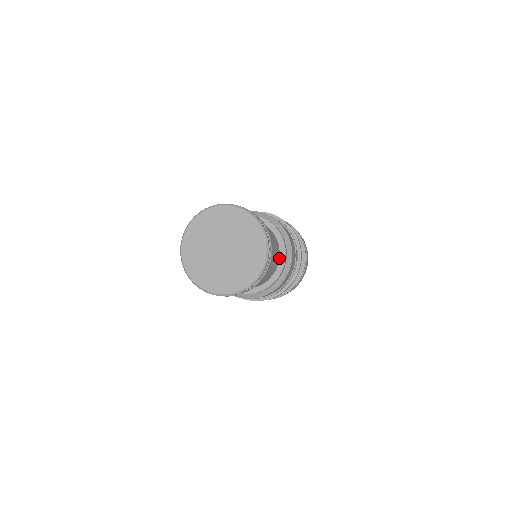
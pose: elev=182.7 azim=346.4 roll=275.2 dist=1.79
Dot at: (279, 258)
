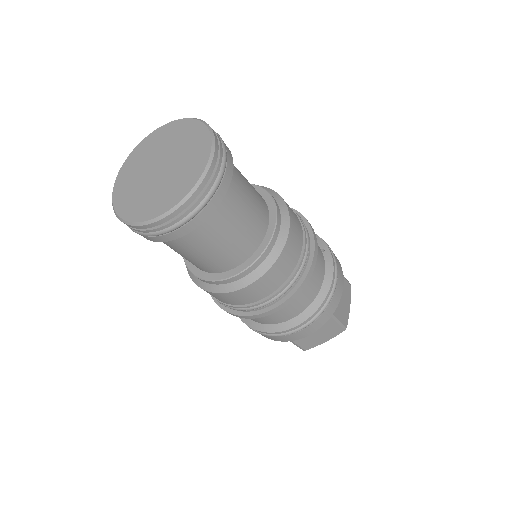
Dot at: (268, 213)
